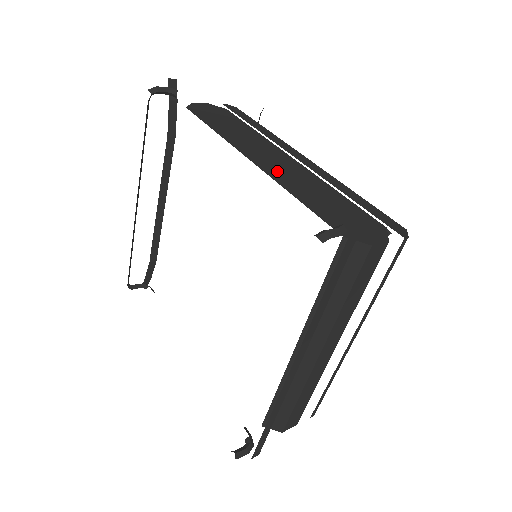
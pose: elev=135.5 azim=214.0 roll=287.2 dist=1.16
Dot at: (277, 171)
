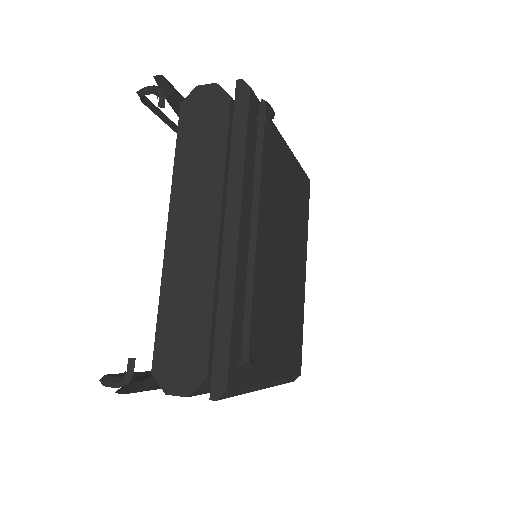
Dot at: (178, 255)
